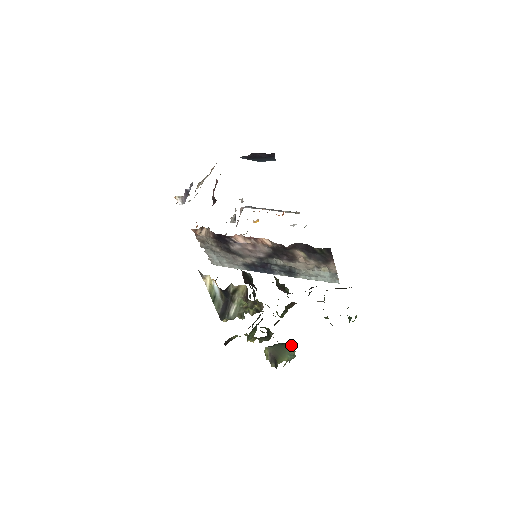
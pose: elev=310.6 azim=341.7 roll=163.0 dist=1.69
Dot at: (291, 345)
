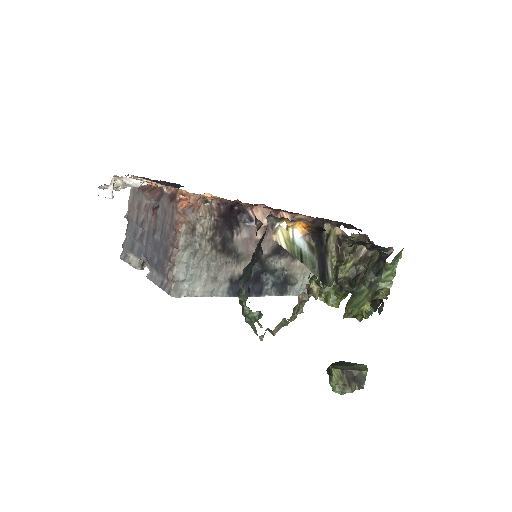
Dot at: occluded
